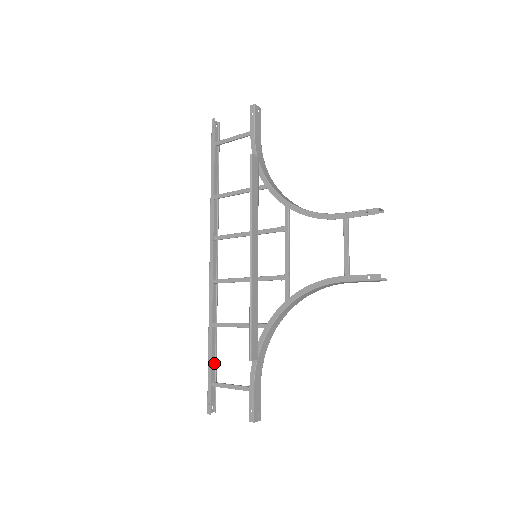
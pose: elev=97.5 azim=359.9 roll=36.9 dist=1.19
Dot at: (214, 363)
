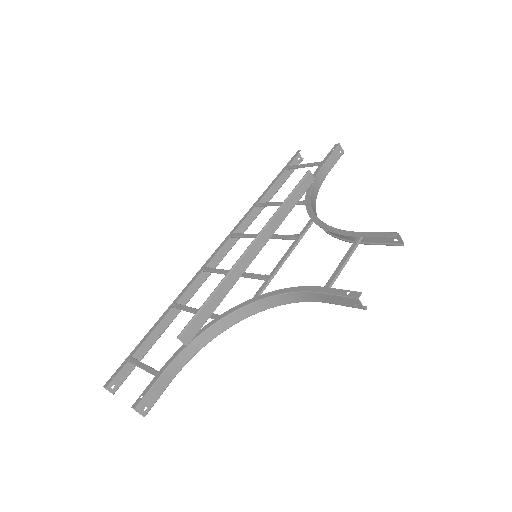
Dot at: (149, 345)
